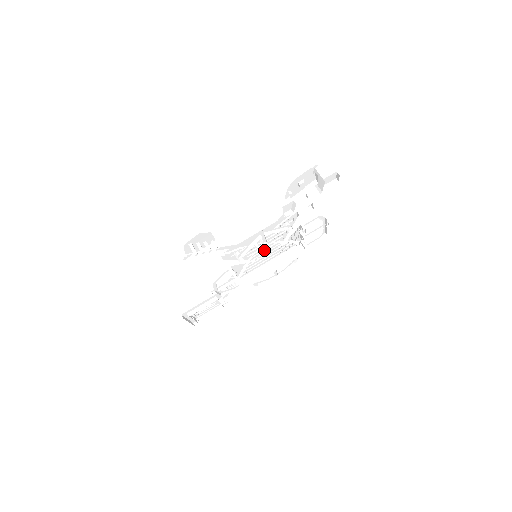
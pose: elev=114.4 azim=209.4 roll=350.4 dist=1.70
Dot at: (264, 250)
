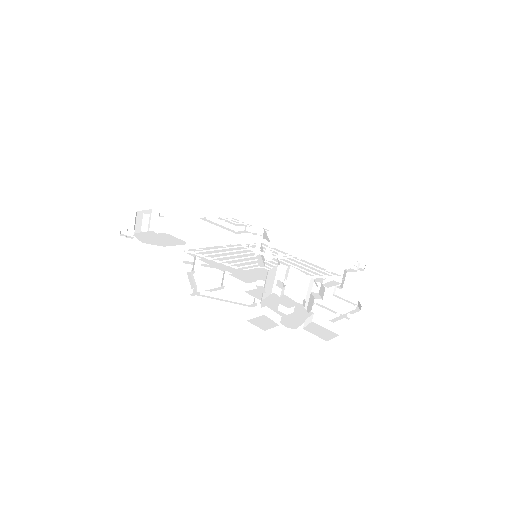
Dot at: (244, 274)
